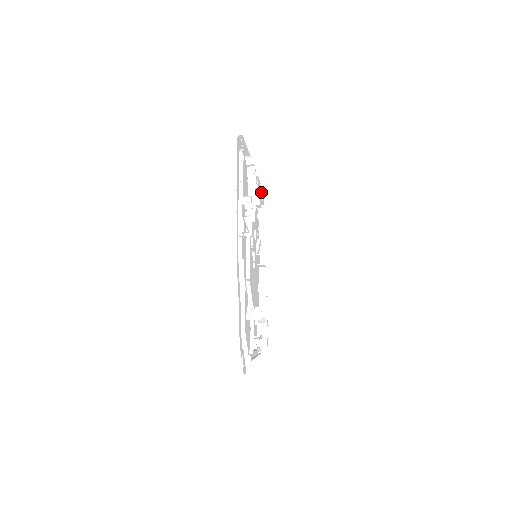
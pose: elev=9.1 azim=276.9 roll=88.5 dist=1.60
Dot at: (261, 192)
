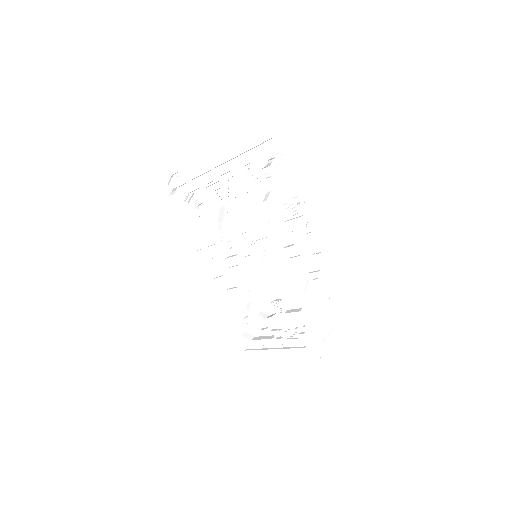
Dot at: (192, 195)
